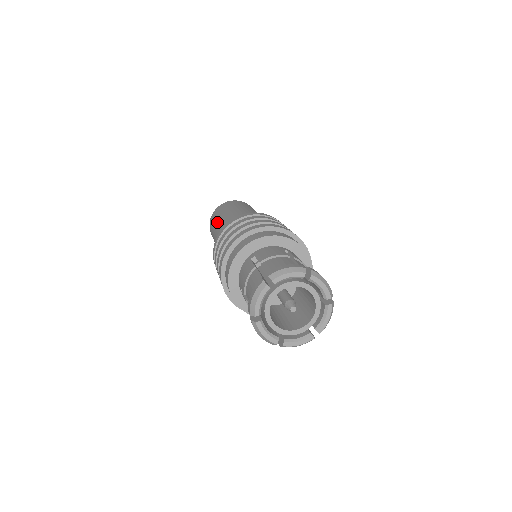
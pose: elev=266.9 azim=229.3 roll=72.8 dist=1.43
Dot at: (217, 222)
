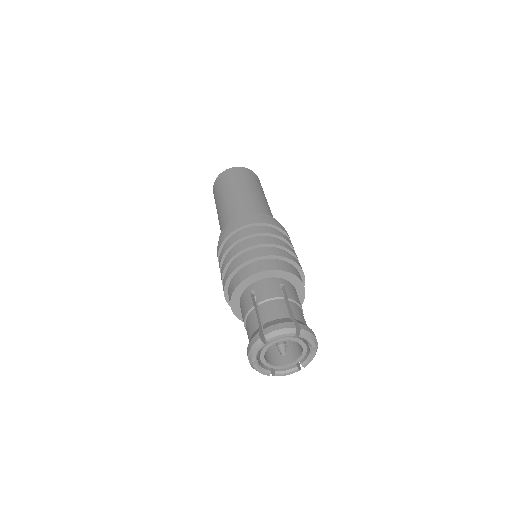
Dot at: (220, 201)
